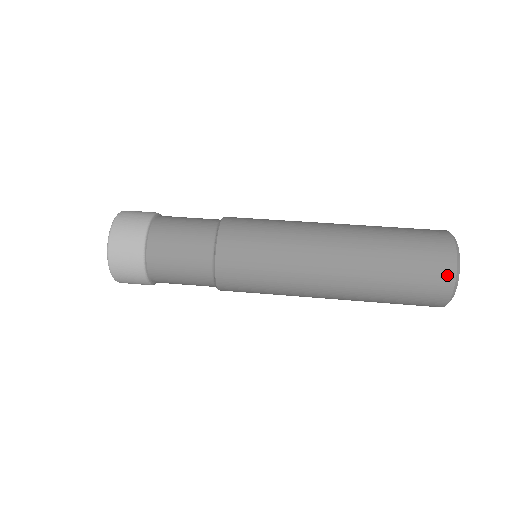
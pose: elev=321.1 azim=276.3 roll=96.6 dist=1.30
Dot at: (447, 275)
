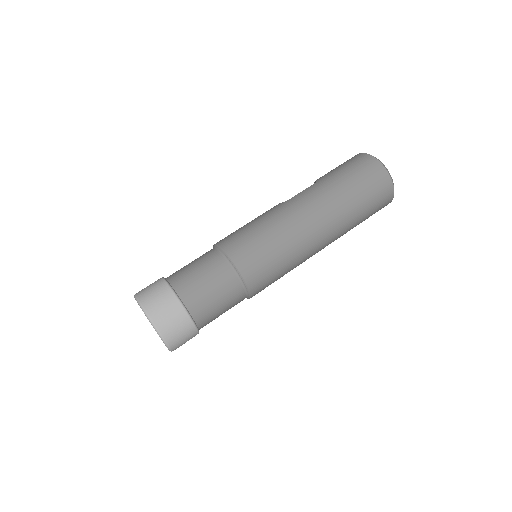
Dot at: (389, 197)
